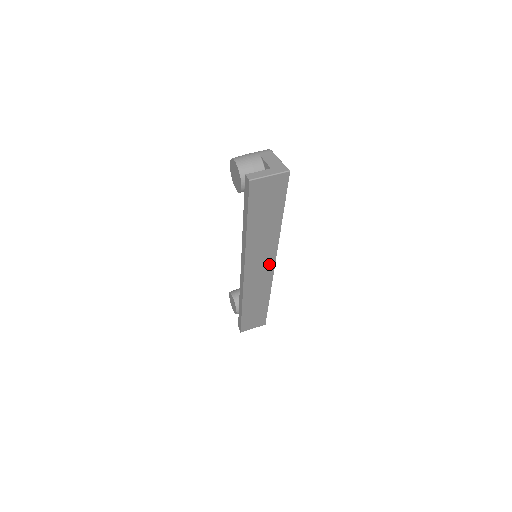
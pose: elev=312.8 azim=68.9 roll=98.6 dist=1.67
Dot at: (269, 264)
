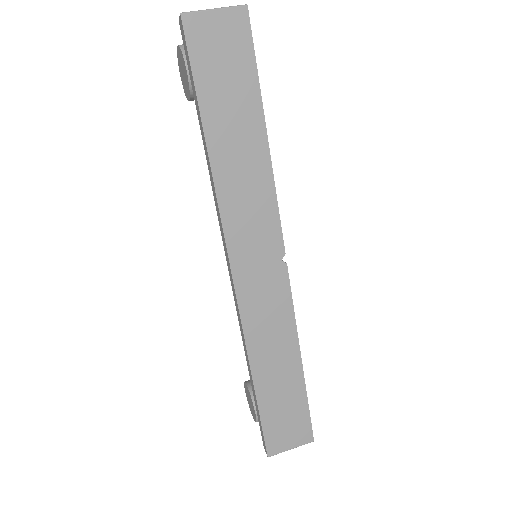
Dot at: (273, 250)
